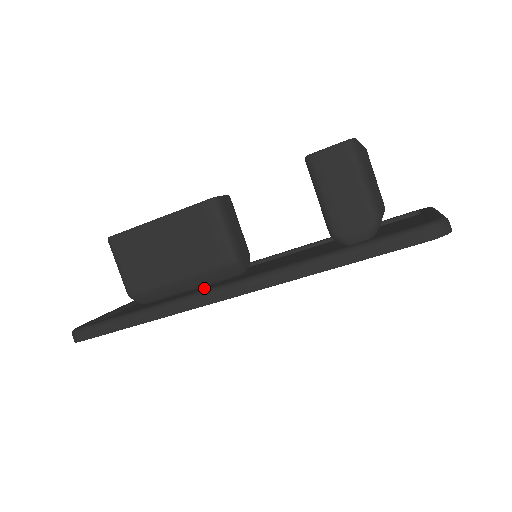
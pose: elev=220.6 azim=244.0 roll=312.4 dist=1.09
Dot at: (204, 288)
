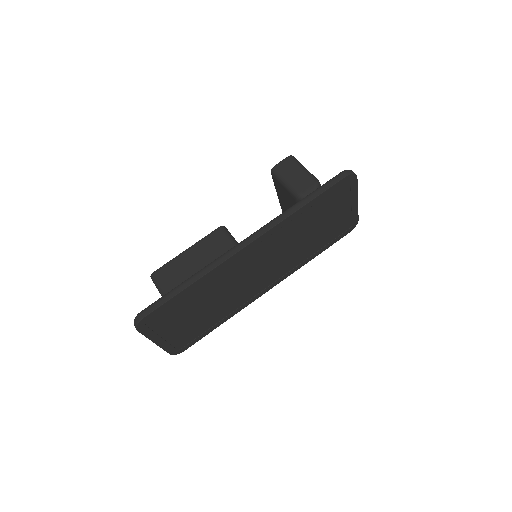
Dot at: occluded
